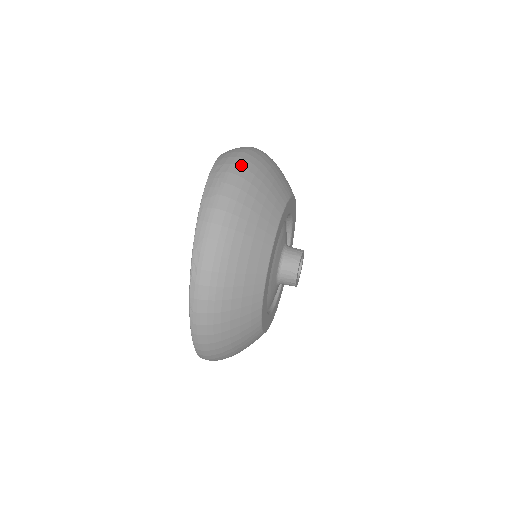
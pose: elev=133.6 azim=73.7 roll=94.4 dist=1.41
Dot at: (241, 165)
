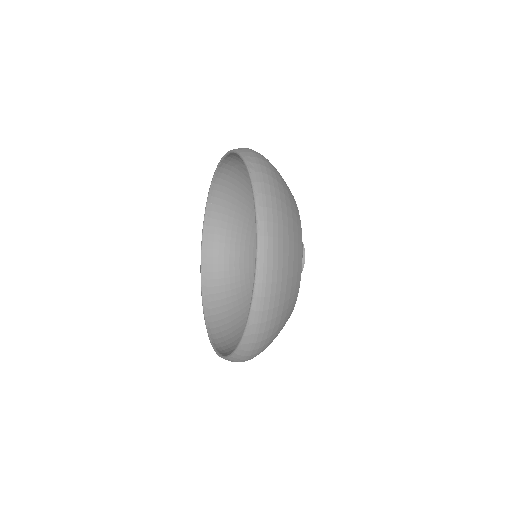
Dot at: occluded
